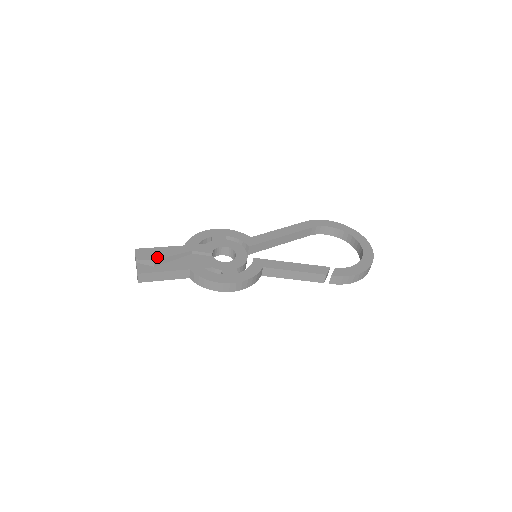
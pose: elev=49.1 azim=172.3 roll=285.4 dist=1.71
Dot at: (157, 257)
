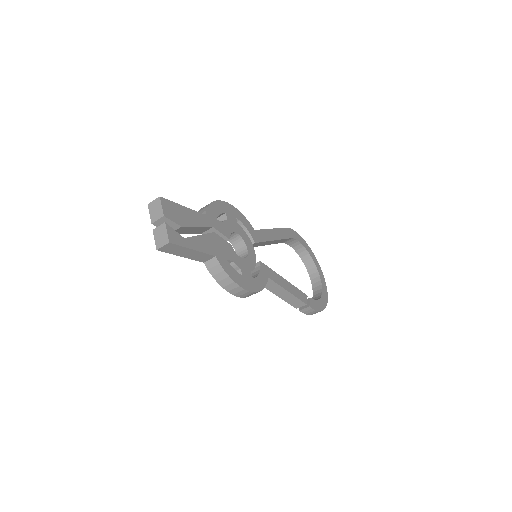
Dot at: (184, 222)
